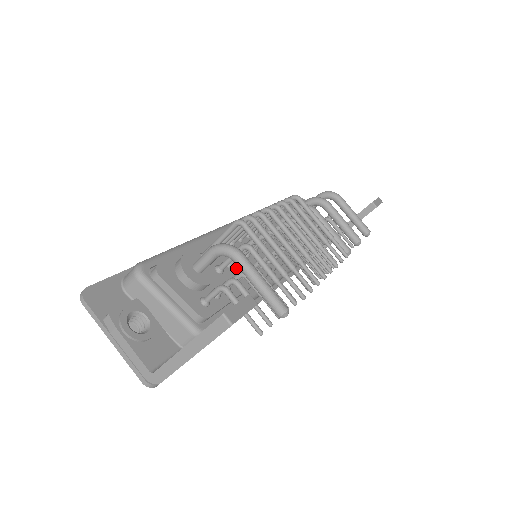
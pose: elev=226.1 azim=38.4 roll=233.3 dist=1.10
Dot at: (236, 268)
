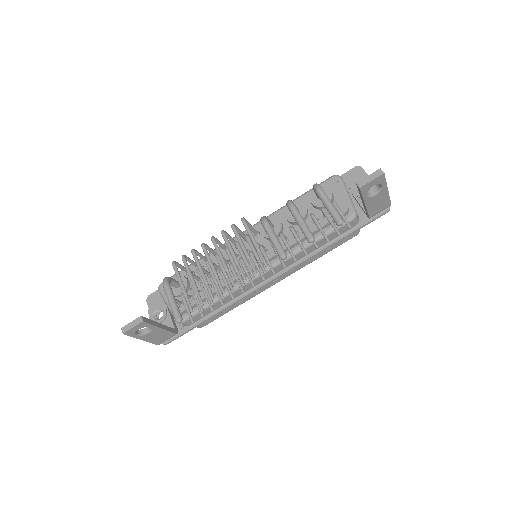
Dot at: occluded
